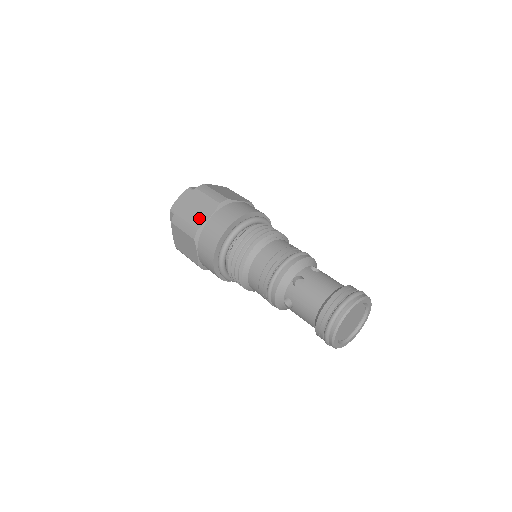
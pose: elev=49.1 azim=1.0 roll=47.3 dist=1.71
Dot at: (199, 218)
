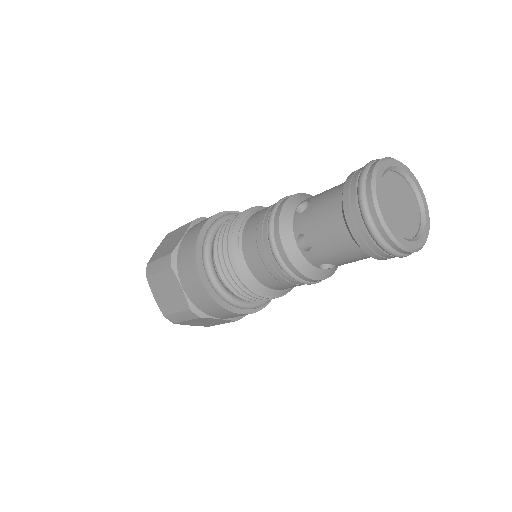
Dot at: (178, 299)
